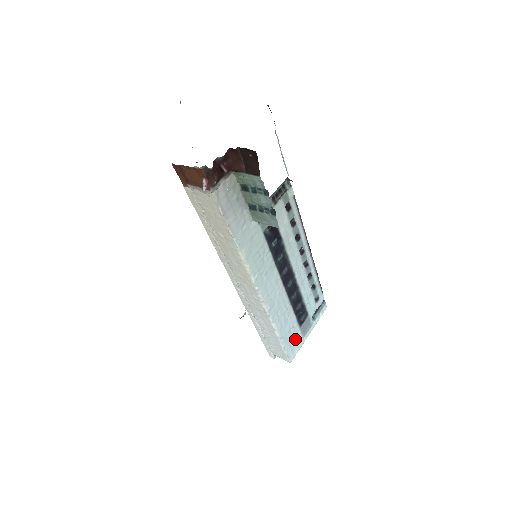
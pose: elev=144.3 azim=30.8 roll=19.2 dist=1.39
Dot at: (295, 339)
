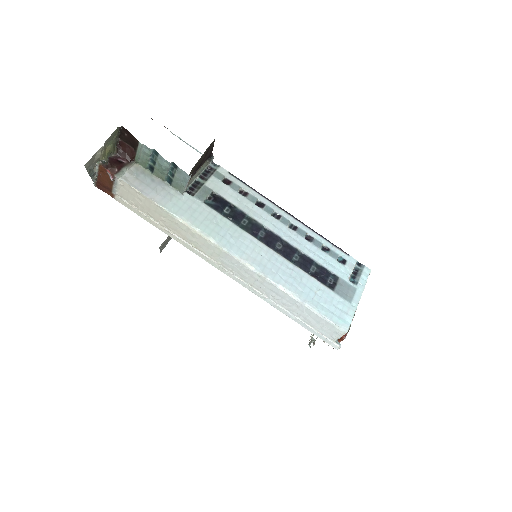
Dot at: (335, 305)
